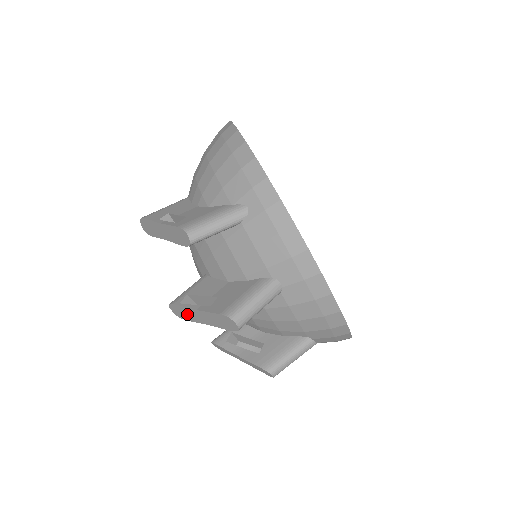
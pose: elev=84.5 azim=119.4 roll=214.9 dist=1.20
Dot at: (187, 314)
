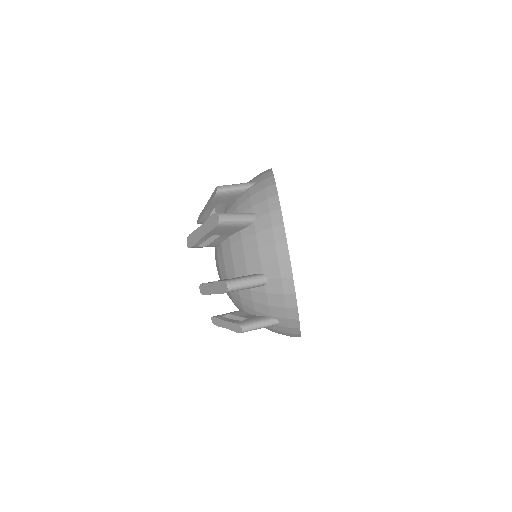
Dot at: (195, 237)
